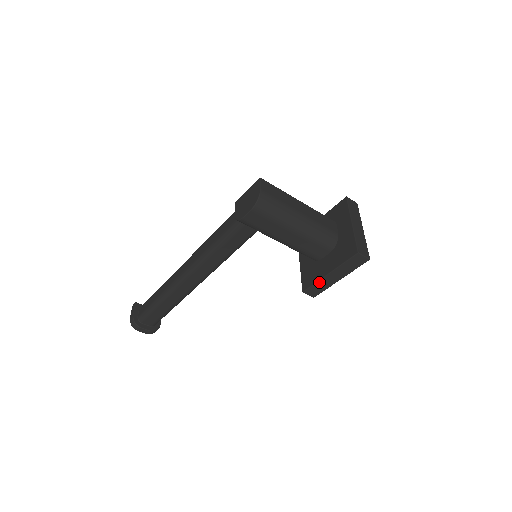
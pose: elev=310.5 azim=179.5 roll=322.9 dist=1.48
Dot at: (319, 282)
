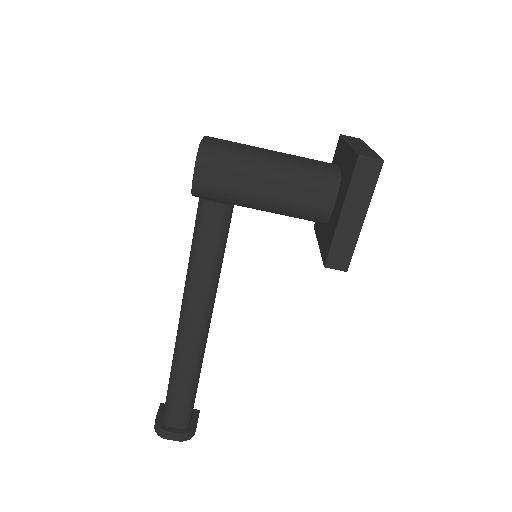
Dot at: (336, 237)
